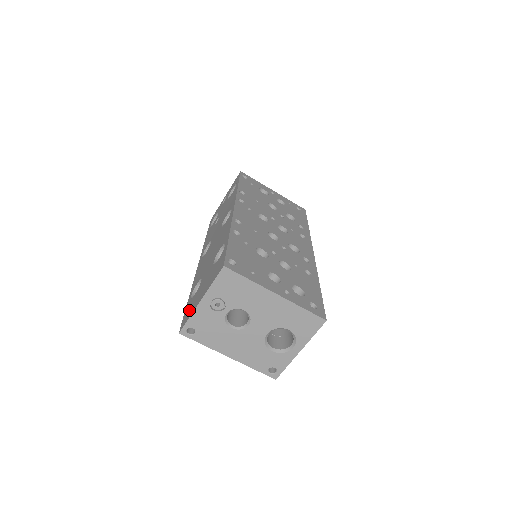
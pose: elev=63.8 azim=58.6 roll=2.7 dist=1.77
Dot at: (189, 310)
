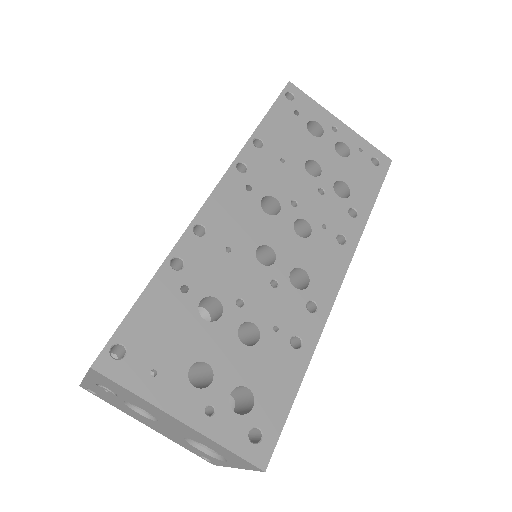
Dot at: occluded
